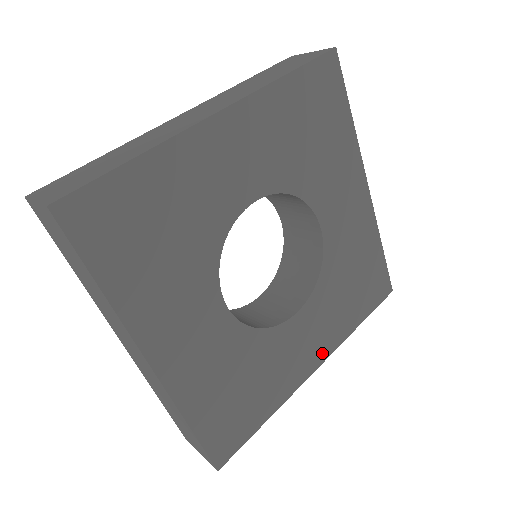
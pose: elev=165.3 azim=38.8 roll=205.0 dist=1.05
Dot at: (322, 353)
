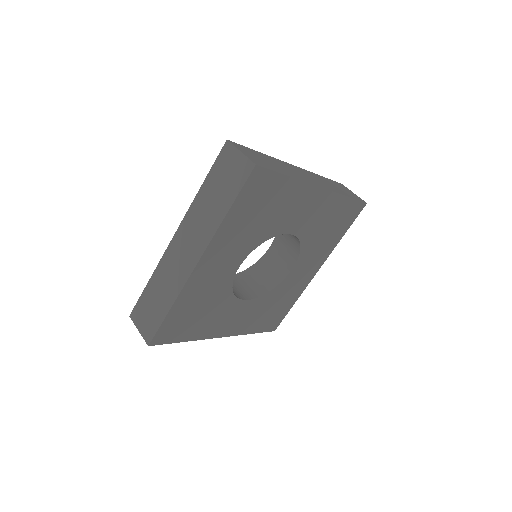
Dot at: (319, 265)
